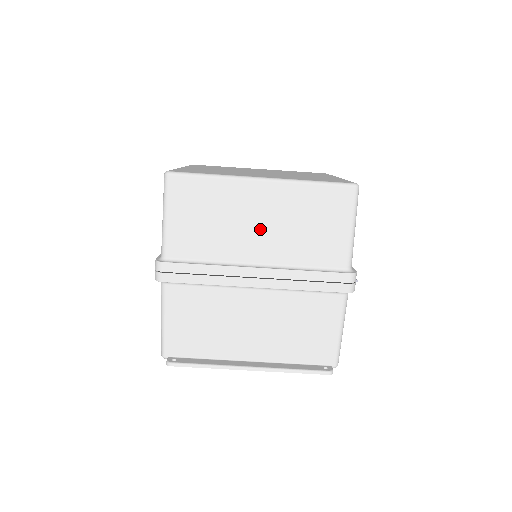
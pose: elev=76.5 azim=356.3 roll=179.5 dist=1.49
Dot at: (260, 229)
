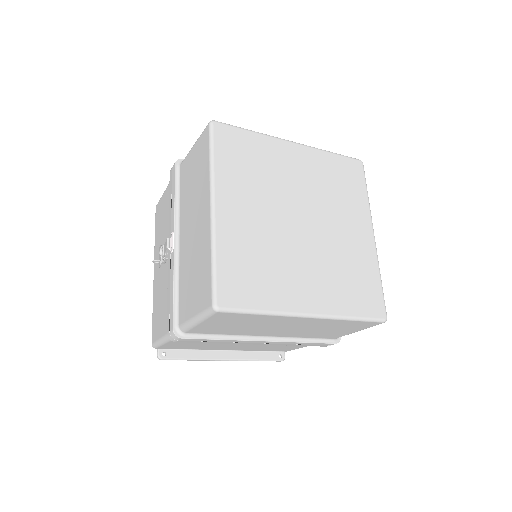
Dot at: (284, 329)
